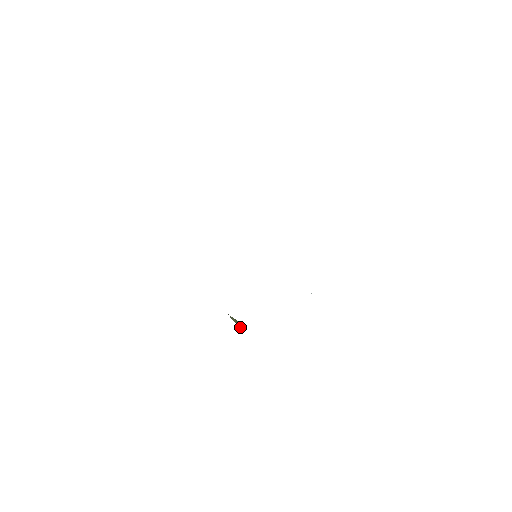
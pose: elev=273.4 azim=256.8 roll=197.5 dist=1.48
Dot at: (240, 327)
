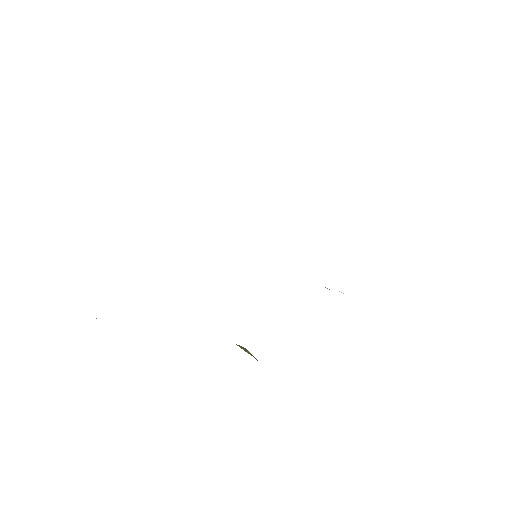
Dot at: occluded
